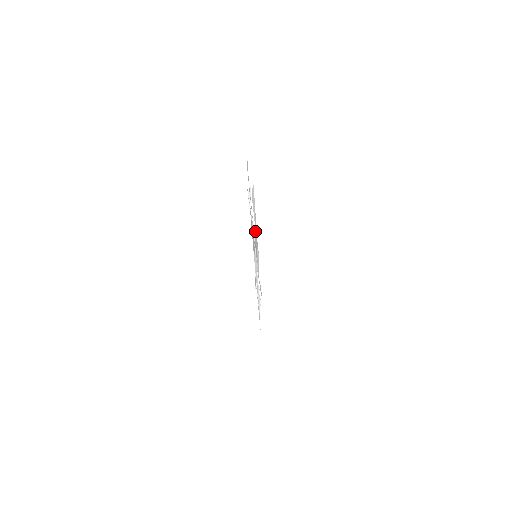
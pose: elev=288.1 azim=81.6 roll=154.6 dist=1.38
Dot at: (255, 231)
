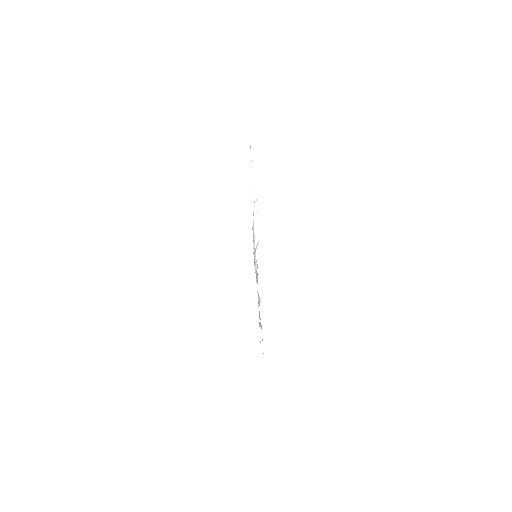
Dot at: occluded
